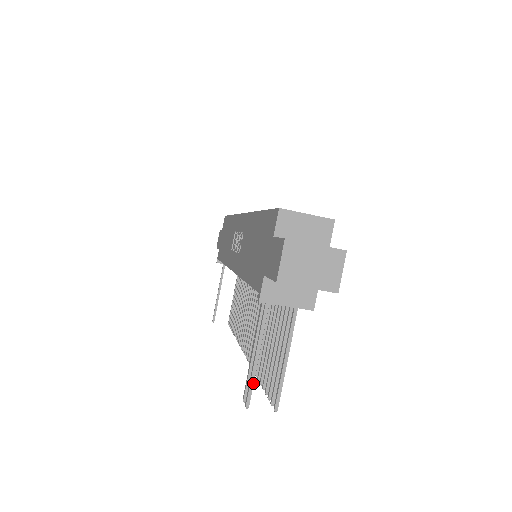
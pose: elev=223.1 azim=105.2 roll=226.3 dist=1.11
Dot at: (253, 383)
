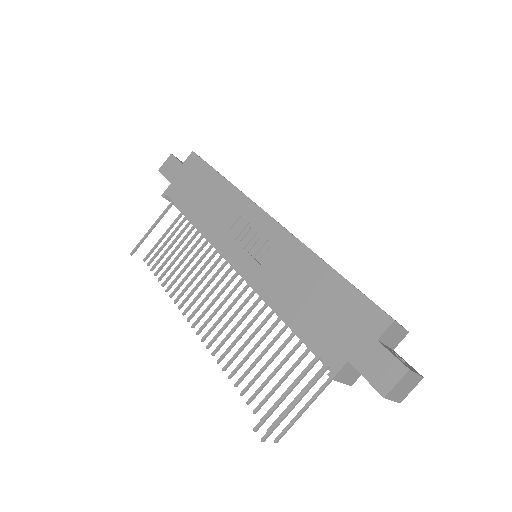
Dot at: occluded
